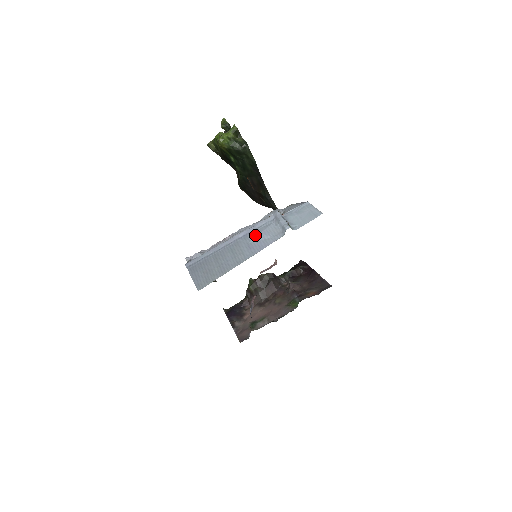
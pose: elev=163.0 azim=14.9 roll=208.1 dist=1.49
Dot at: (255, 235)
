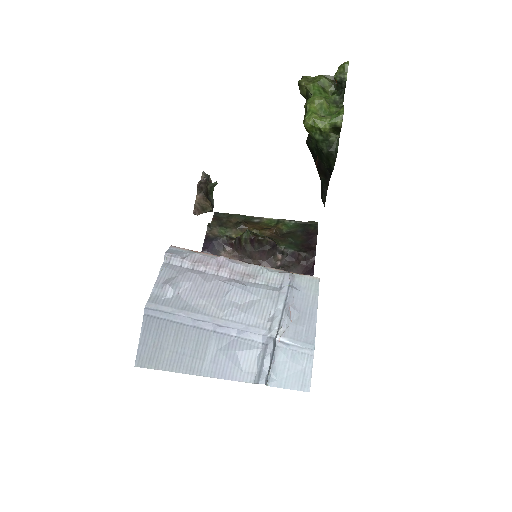
Dot at: (231, 348)
